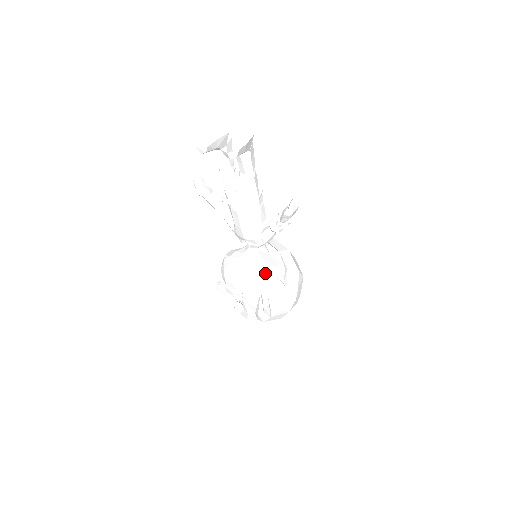
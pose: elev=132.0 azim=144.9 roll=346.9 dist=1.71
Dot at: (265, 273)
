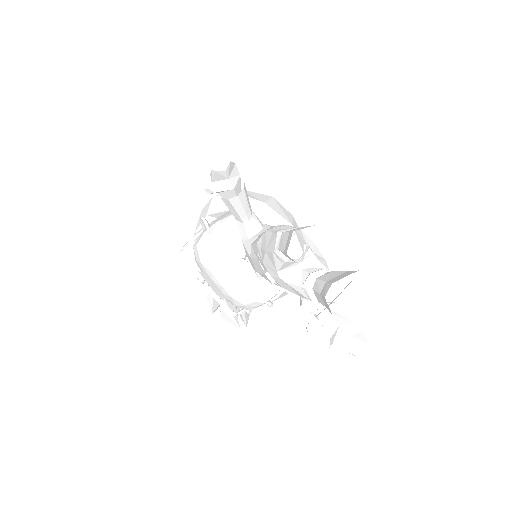
Dot at: (258, 305)
